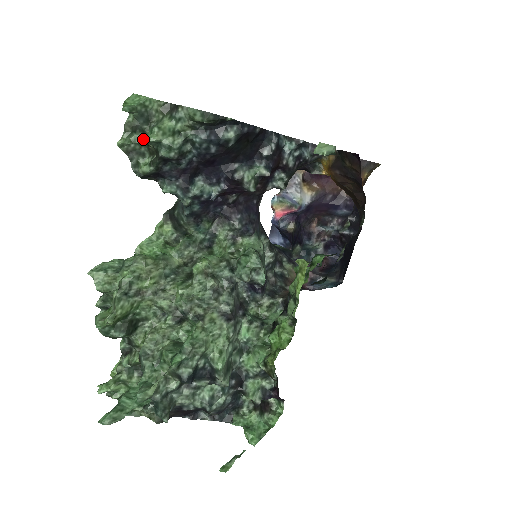
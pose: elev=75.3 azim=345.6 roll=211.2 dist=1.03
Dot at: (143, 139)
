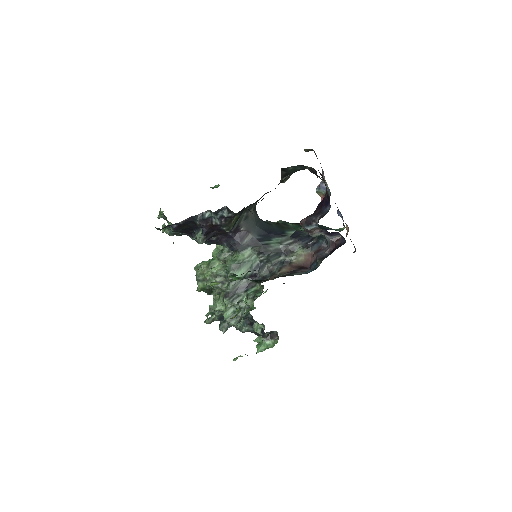
Dot at: occluded
